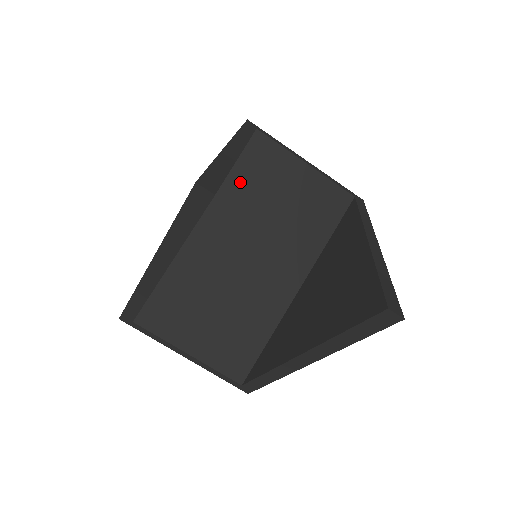
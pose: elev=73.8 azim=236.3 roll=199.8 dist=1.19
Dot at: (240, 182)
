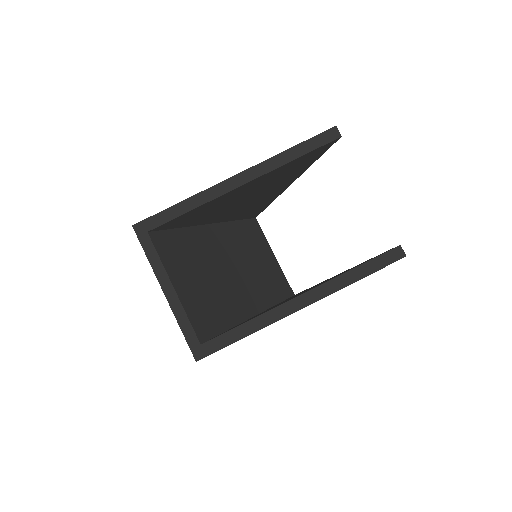
Dot at: (241, 230)
